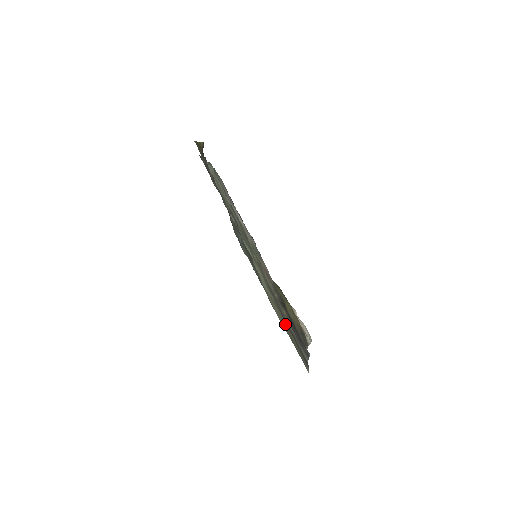
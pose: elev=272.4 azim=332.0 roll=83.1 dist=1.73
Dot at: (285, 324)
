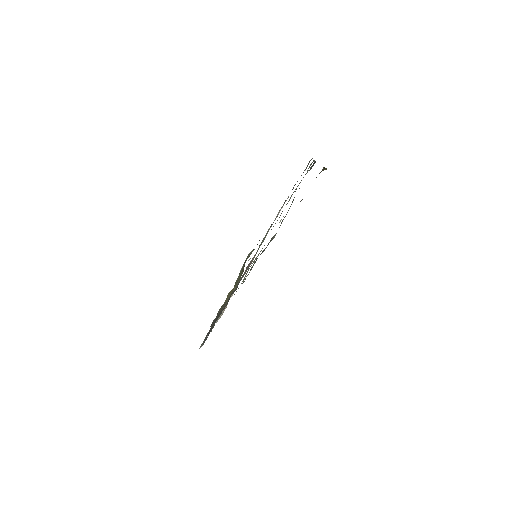
Dot at: occluded
